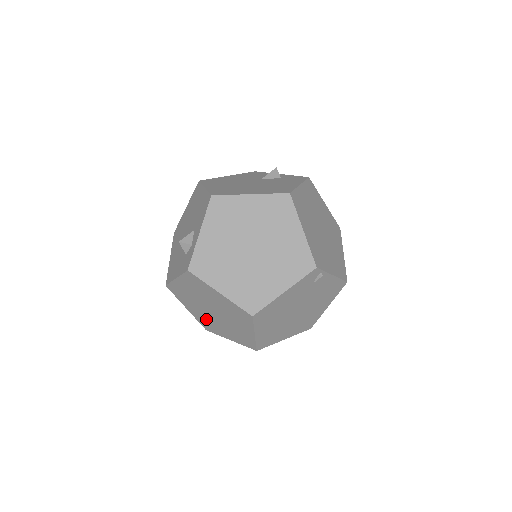
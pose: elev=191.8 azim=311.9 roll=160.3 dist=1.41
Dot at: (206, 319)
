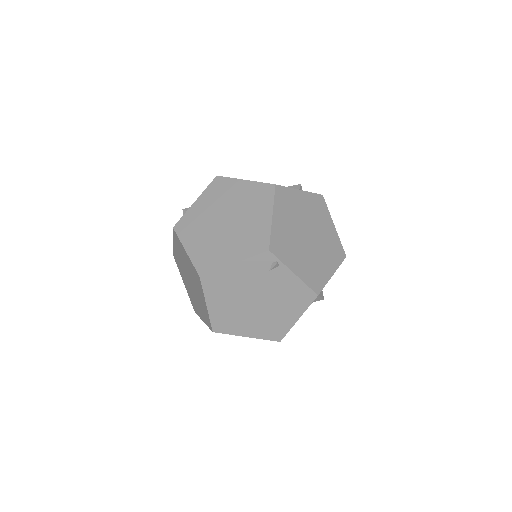
Dot at: (191, 294)
